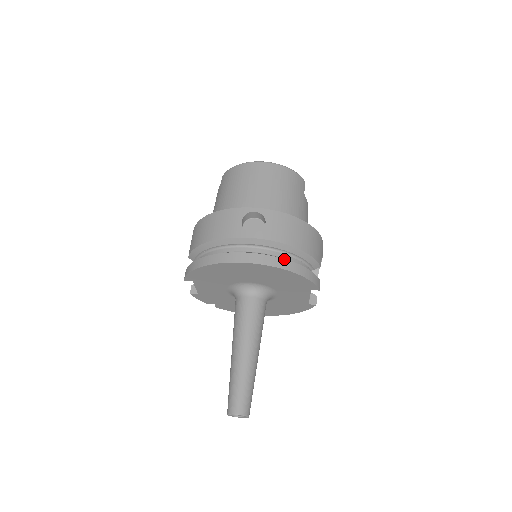
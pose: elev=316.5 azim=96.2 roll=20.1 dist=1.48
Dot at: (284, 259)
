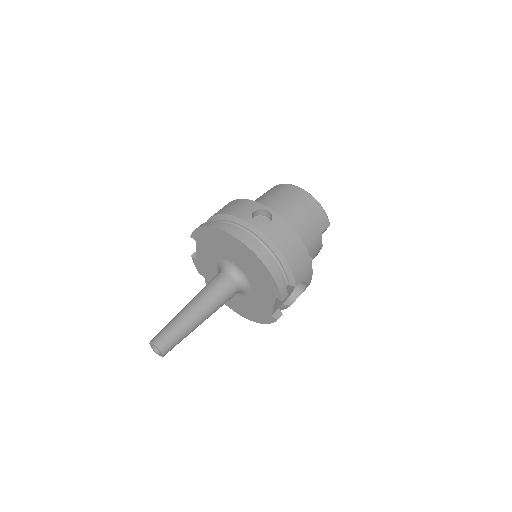
Dot at: (265, 253)
